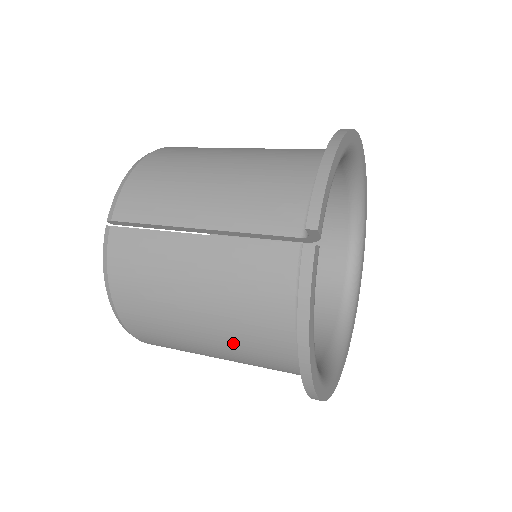
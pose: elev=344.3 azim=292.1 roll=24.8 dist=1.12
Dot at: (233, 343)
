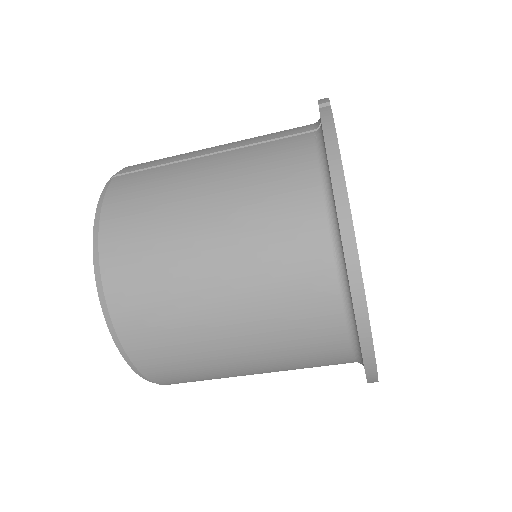
Dot at: (248, 247)
